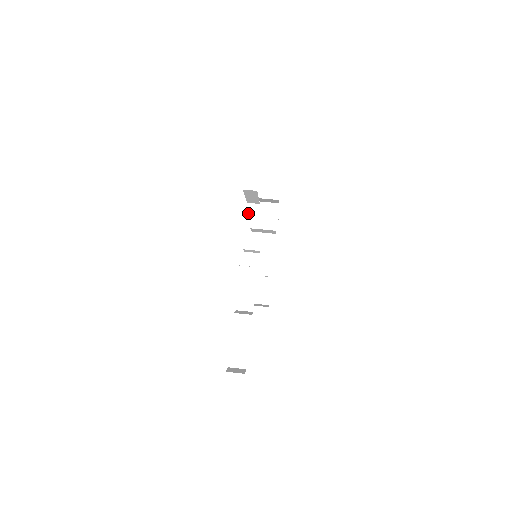
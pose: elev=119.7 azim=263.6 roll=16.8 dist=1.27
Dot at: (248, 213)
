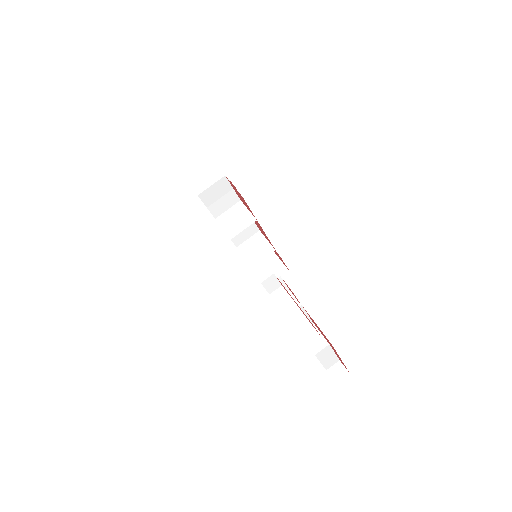
Dot at: (267, 288)
